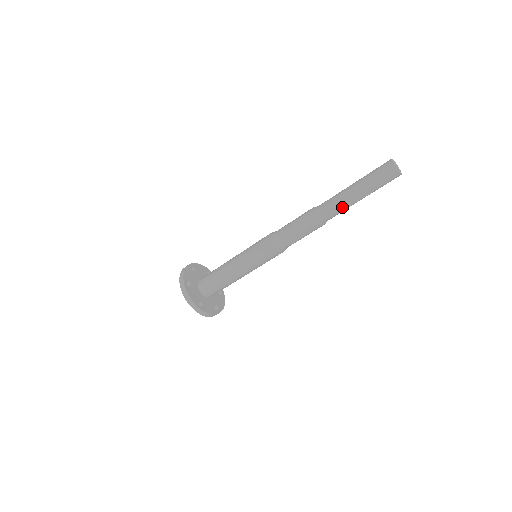
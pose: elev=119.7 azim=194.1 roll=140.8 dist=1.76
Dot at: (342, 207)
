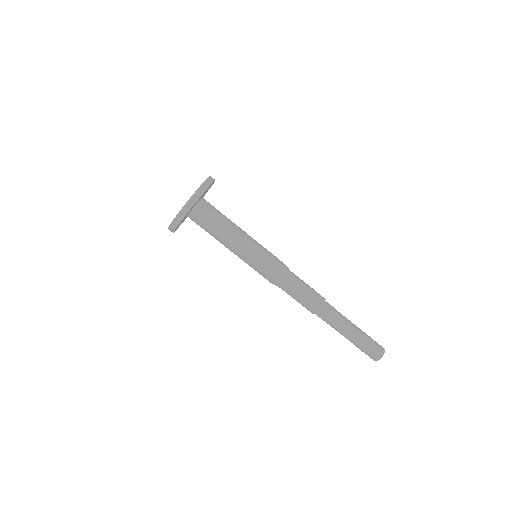
Dot at: (334, 327)
